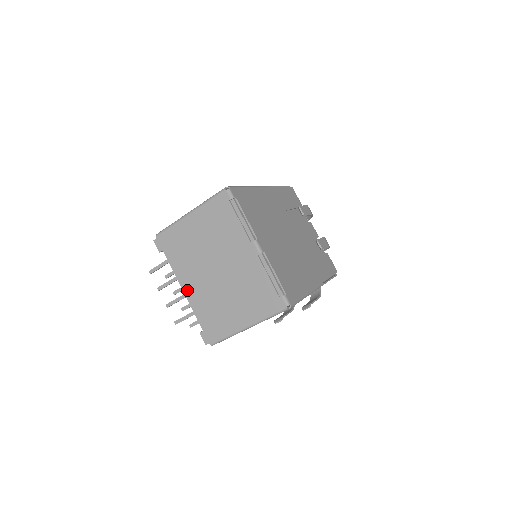
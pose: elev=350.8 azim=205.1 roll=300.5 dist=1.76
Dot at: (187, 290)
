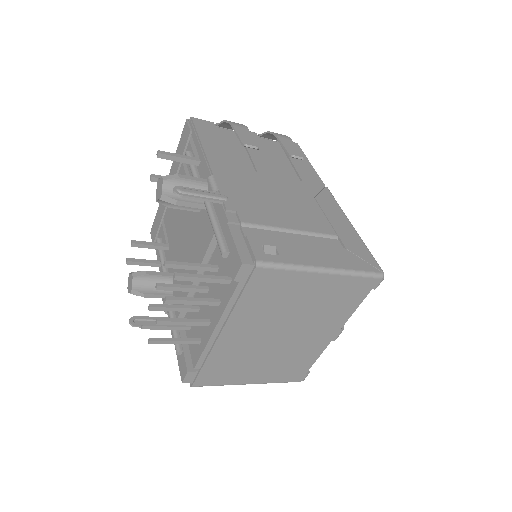
Dot at: (226, 337)
